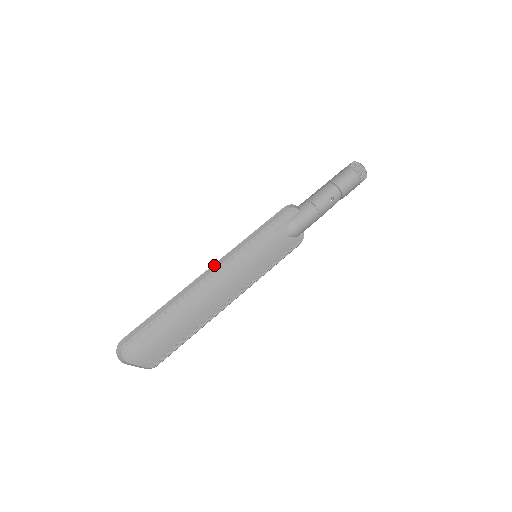
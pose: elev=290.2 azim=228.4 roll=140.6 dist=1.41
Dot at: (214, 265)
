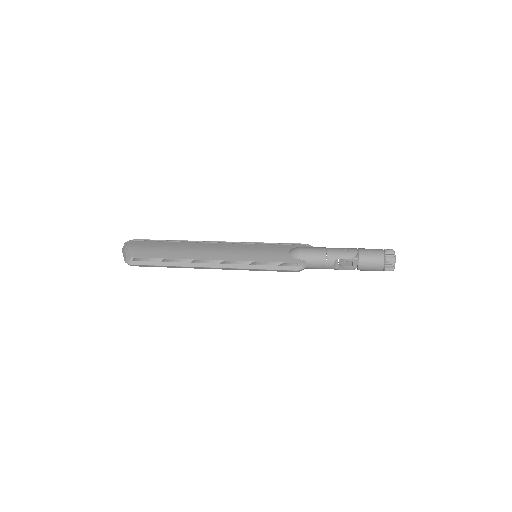
Dot at: (225, 242)
